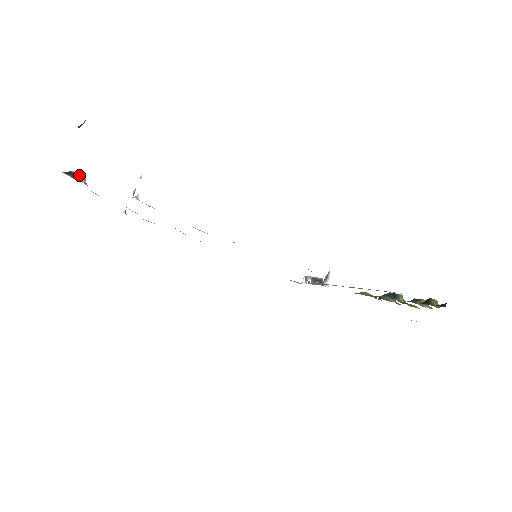
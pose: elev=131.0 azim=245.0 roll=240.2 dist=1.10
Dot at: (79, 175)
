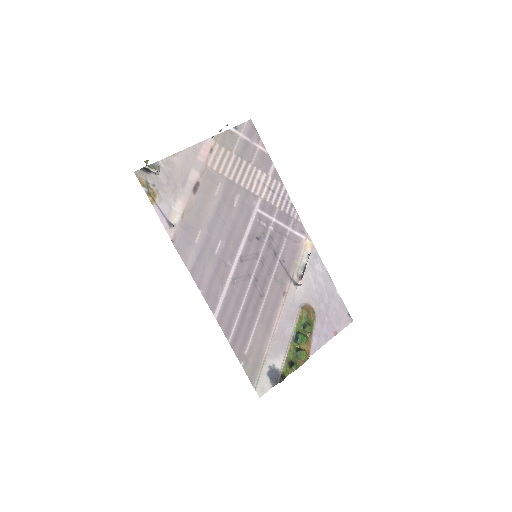
Dot at: (152, 171)
